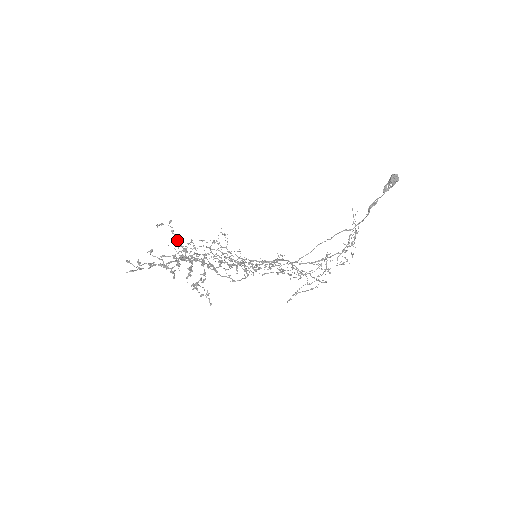
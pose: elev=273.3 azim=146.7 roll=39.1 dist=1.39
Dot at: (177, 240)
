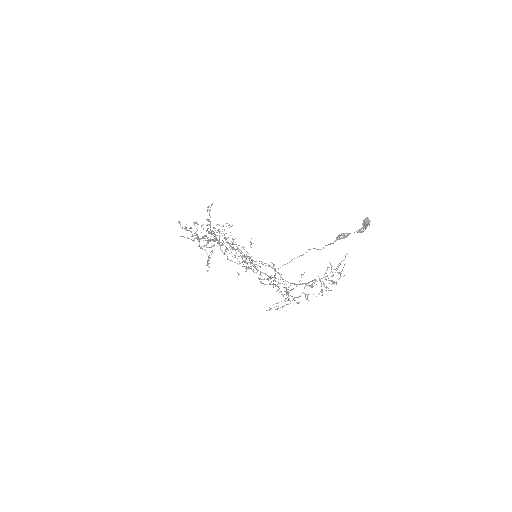
Dot at: occluded
